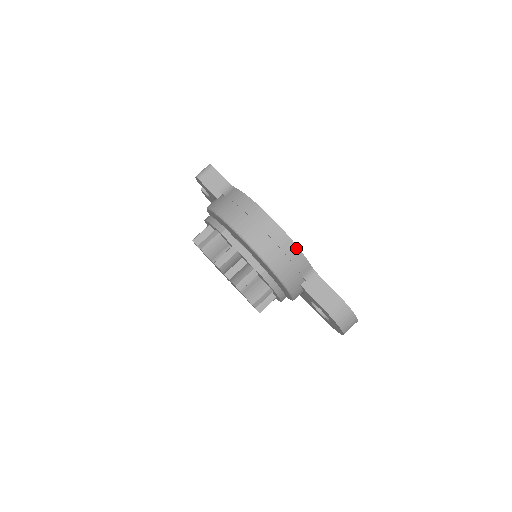
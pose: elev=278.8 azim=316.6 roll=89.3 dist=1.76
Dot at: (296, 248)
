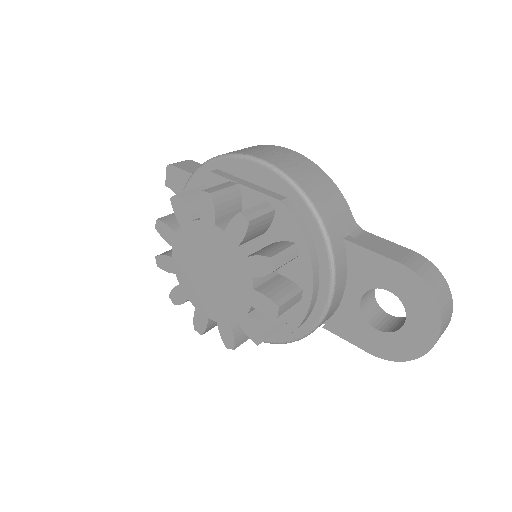
Dot at: (327, 177)
